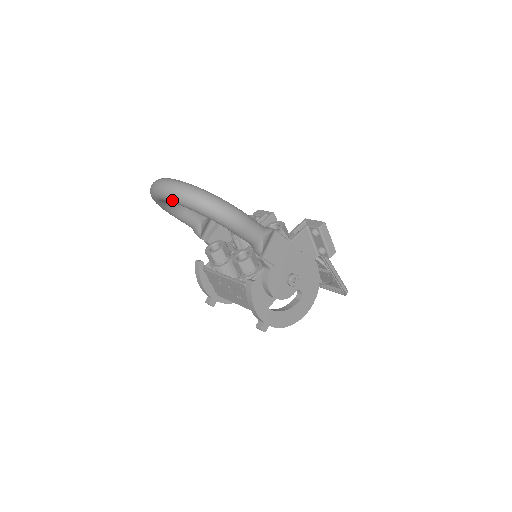
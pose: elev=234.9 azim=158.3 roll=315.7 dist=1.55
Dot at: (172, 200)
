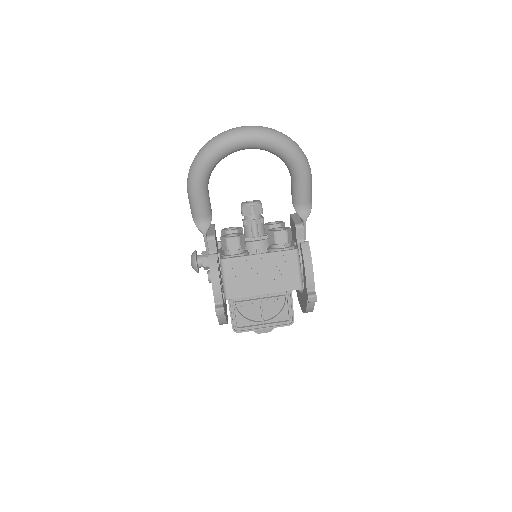
Dot at: (263, 138)
